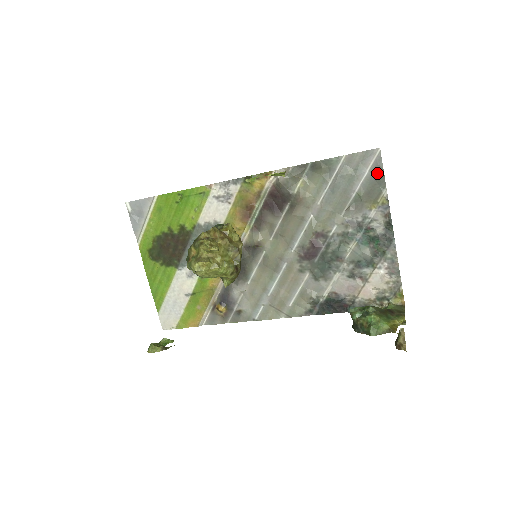
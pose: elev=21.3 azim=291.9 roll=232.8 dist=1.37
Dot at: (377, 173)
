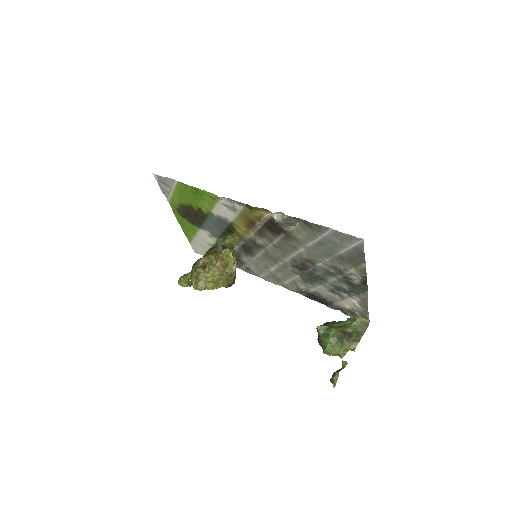
Dot at: (359, 252)
